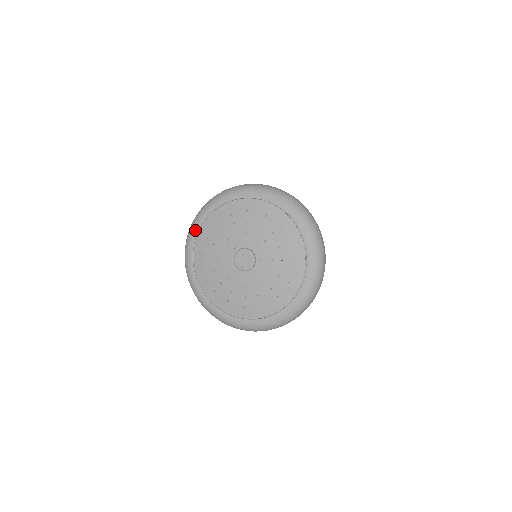
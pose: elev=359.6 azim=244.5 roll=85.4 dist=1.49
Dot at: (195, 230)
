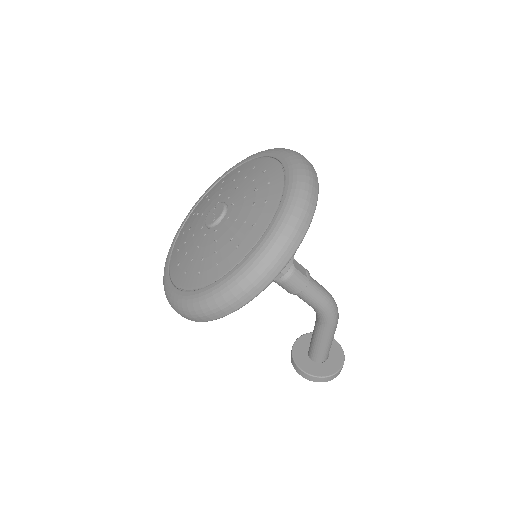
Dot at: (175, 236)
